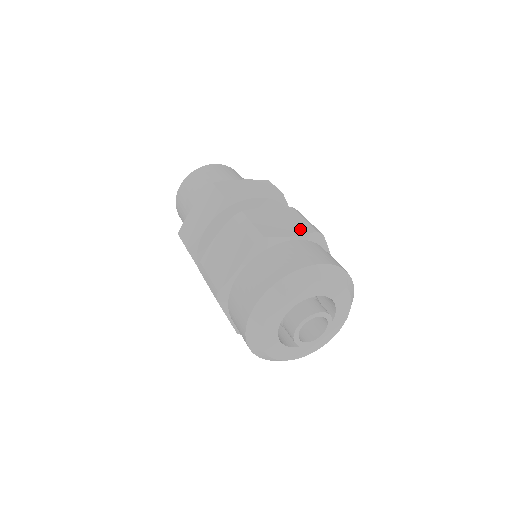
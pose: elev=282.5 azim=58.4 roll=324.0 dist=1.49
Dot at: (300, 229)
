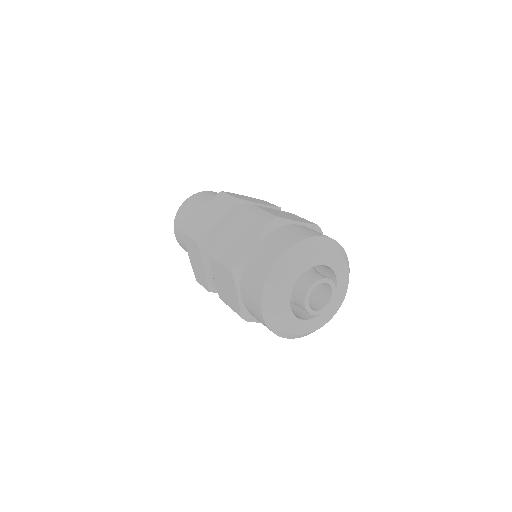
Dot at: (304, 221)
